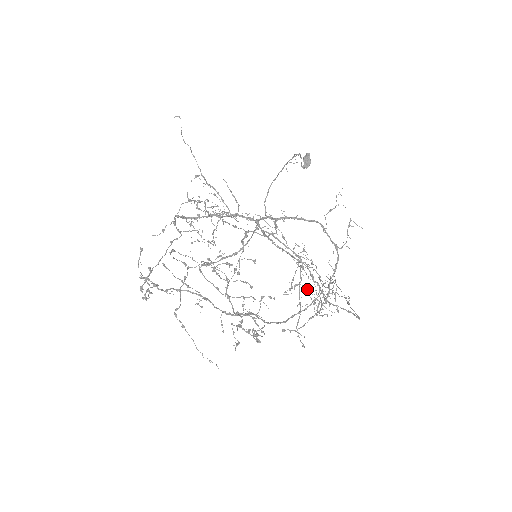
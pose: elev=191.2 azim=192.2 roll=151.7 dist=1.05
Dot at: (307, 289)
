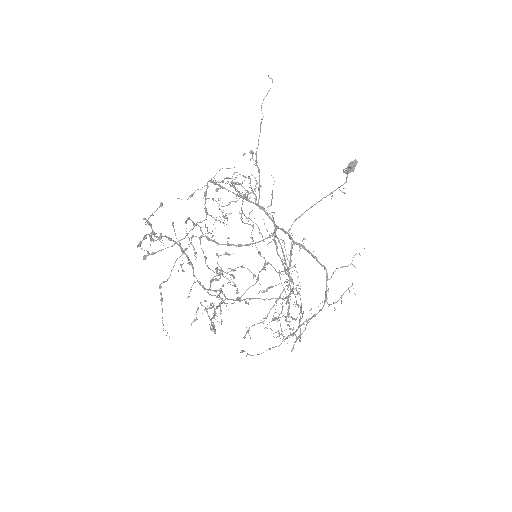
Dot at: occluded
